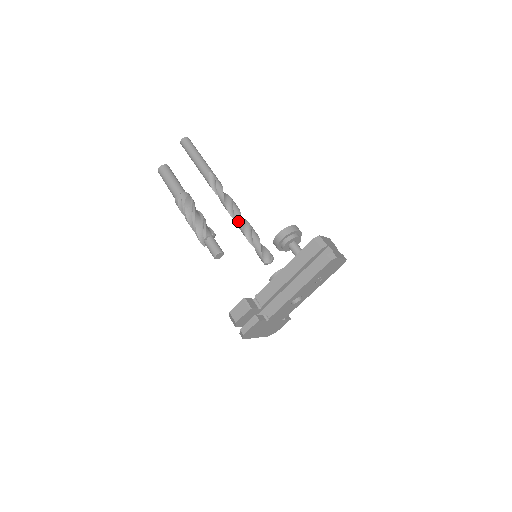
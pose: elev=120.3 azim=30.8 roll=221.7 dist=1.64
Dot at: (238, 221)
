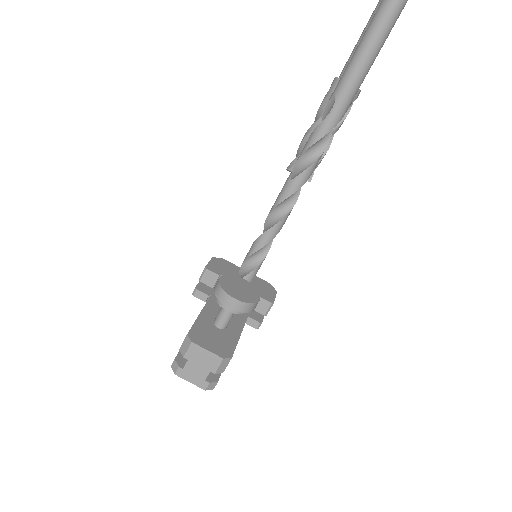
Dot at: (273, 205)
